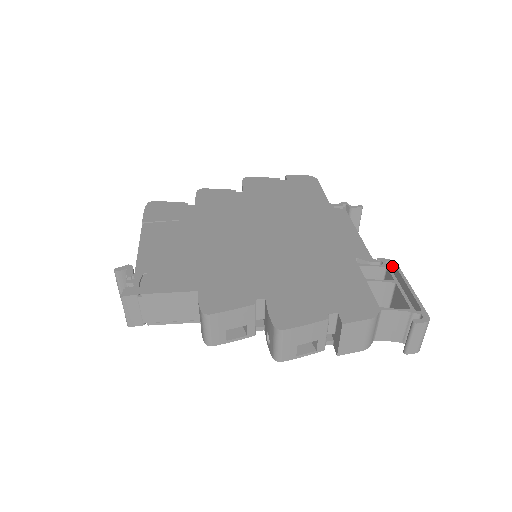
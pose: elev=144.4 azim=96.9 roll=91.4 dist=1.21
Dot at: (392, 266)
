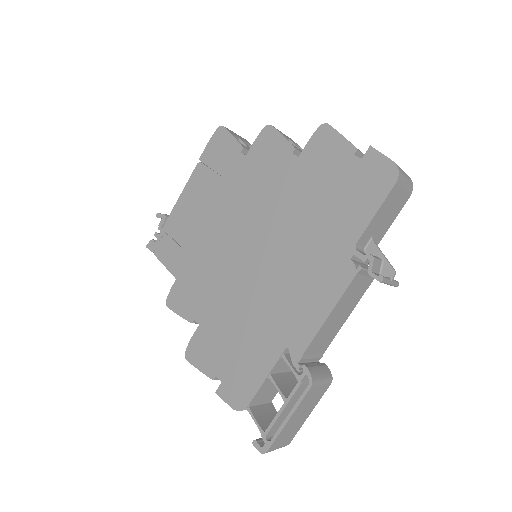
Dot at: (311, 382)
